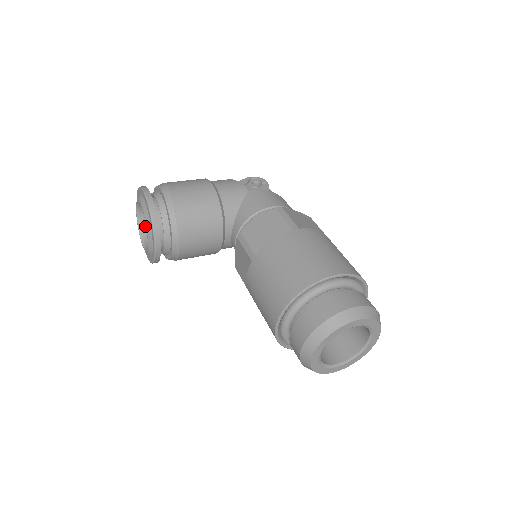
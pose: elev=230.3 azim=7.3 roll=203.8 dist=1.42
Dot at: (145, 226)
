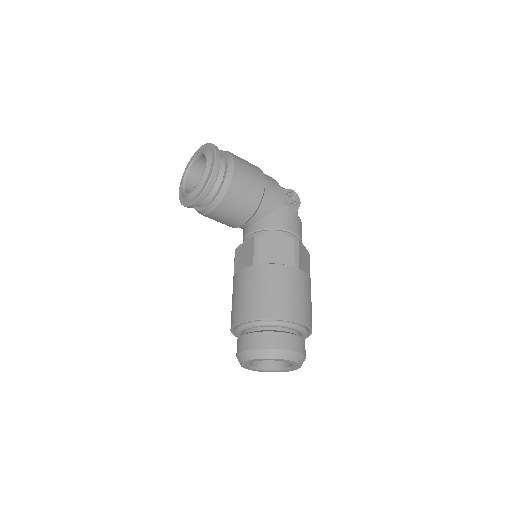
Dot at: (194, 169)
